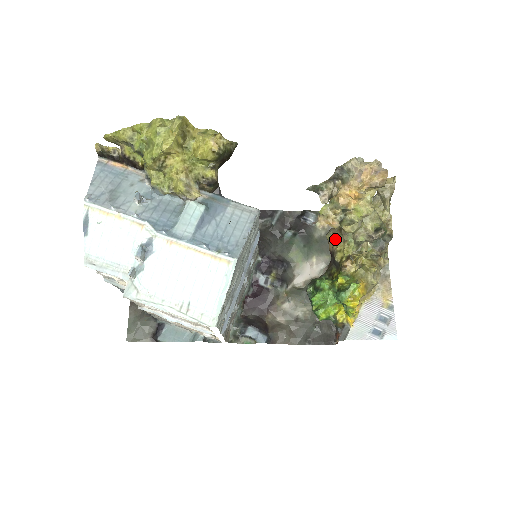
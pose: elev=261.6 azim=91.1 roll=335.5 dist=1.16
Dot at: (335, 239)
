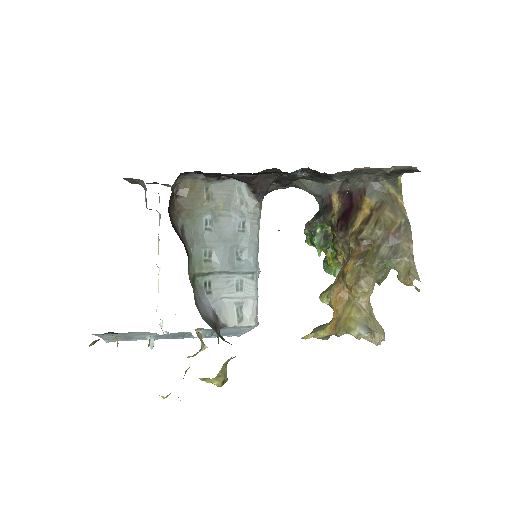
Dot at: (342, 246)
